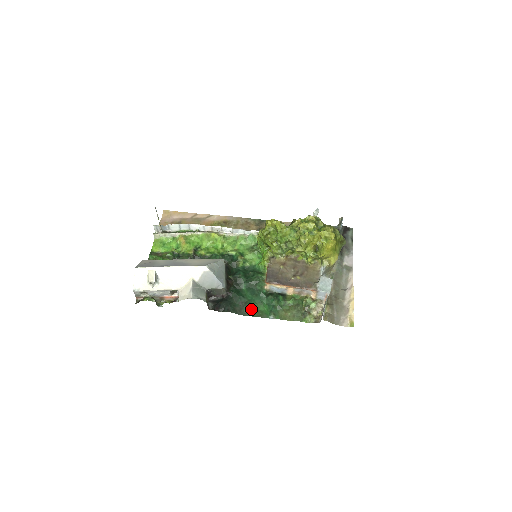
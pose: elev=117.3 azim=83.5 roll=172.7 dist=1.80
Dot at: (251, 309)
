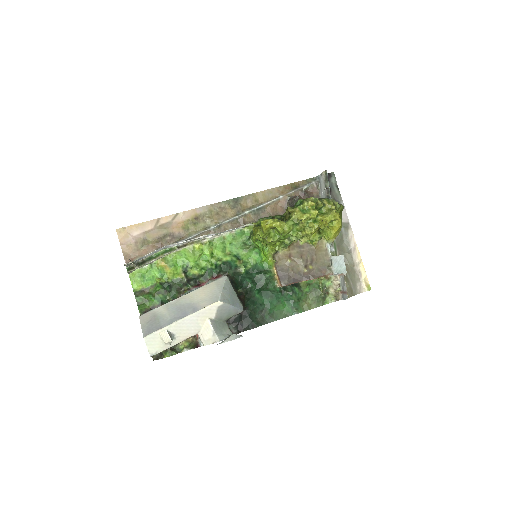
Dot at: (272, 313)
